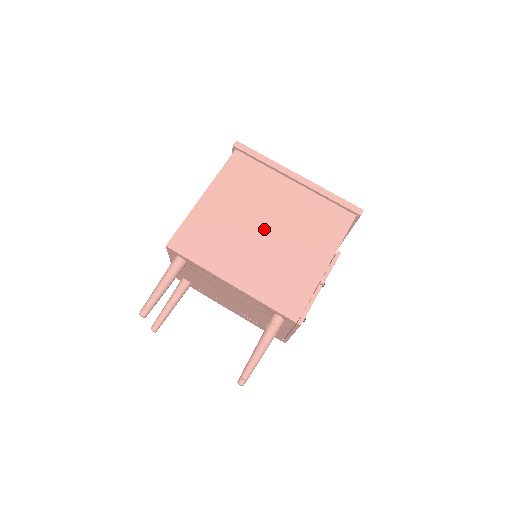
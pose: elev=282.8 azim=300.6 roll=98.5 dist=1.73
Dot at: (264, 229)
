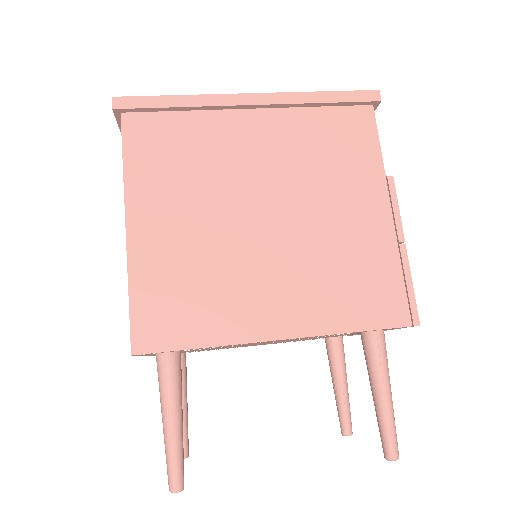
Dot at: (263, 216)
